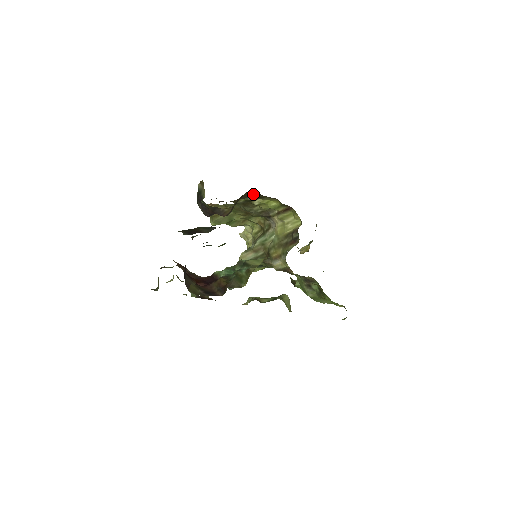
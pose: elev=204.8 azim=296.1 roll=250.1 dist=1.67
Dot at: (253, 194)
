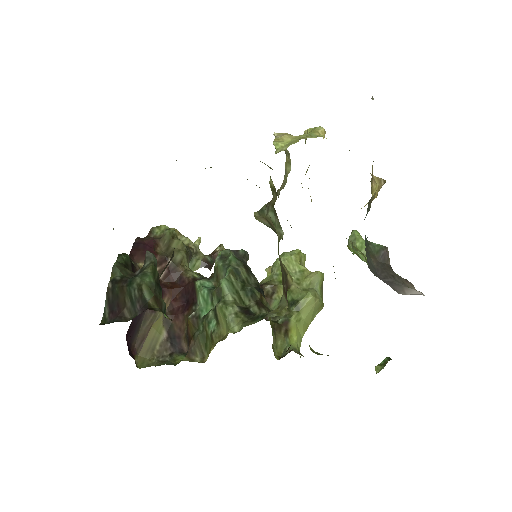
Dot at: occluded
